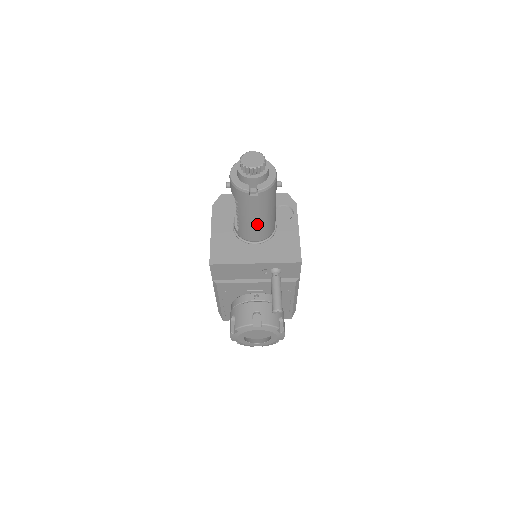
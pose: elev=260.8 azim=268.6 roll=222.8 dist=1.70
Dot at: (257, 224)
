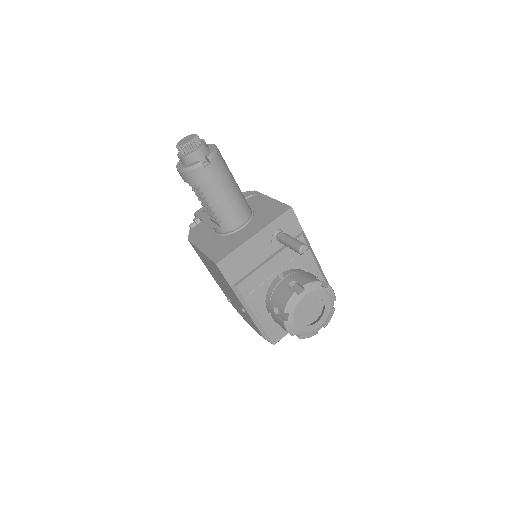
Dot at: (230, 201)
